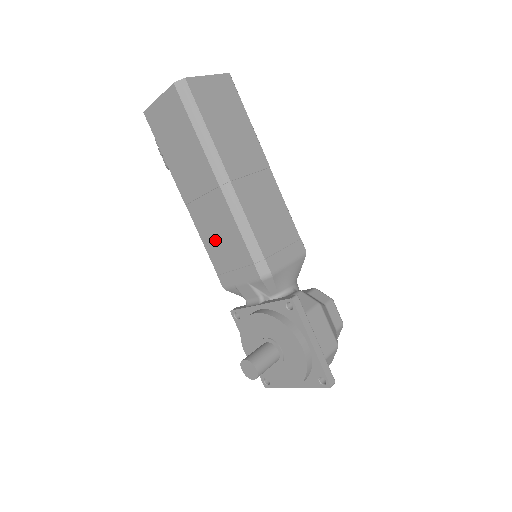
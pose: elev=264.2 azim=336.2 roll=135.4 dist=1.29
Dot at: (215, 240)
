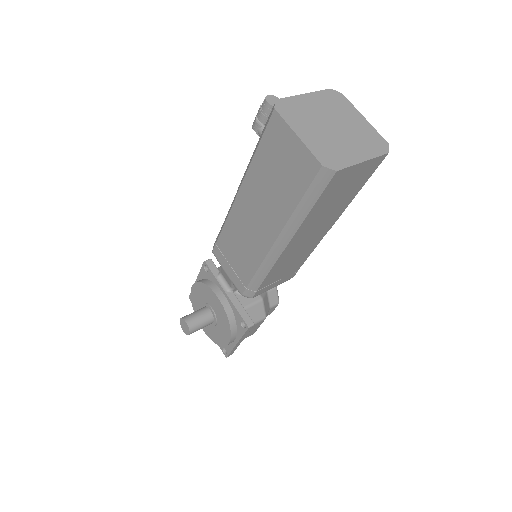
Dot at: (235, 240)
